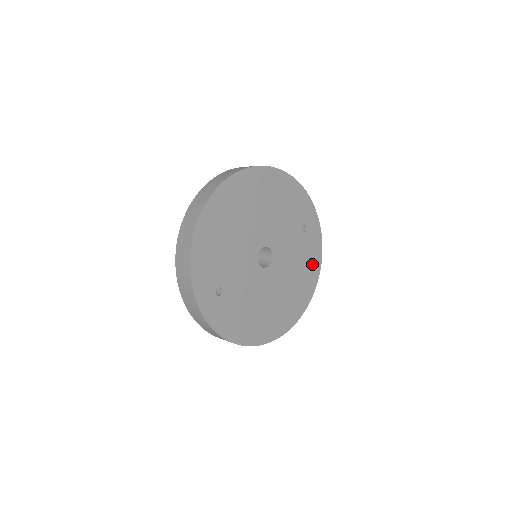
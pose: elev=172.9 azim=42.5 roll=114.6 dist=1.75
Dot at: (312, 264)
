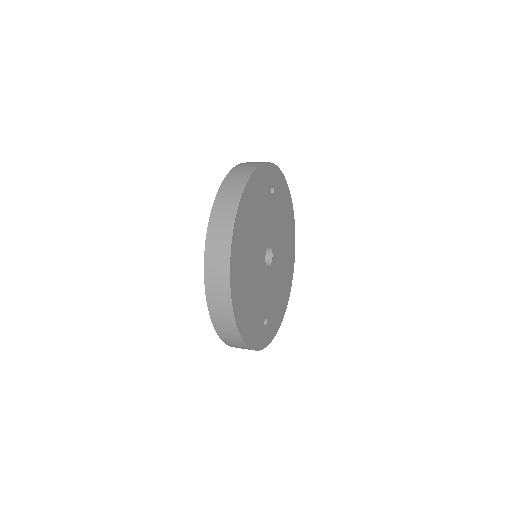
Dot at: (285, 199)
